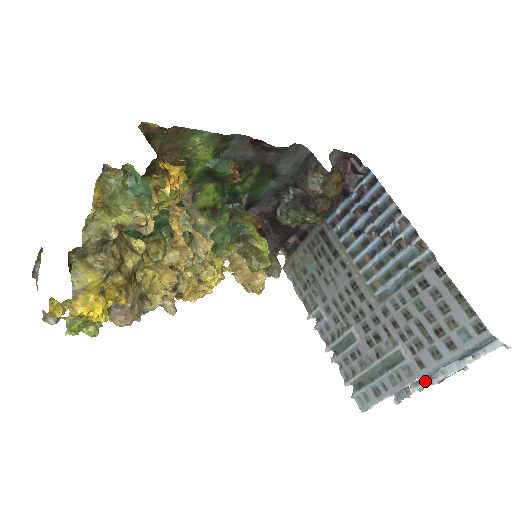
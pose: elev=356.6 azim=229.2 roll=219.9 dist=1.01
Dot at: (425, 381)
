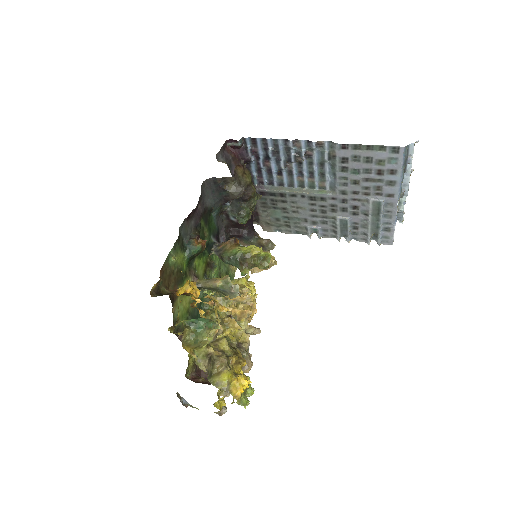
Dot at: (402, 198)
